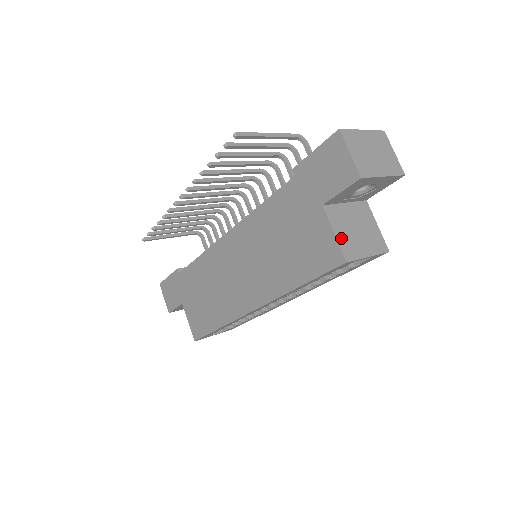
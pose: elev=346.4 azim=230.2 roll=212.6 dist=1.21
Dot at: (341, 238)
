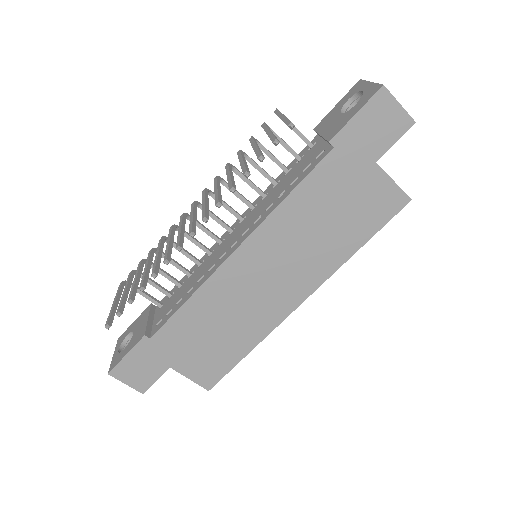
Dot at: (395, 183)
